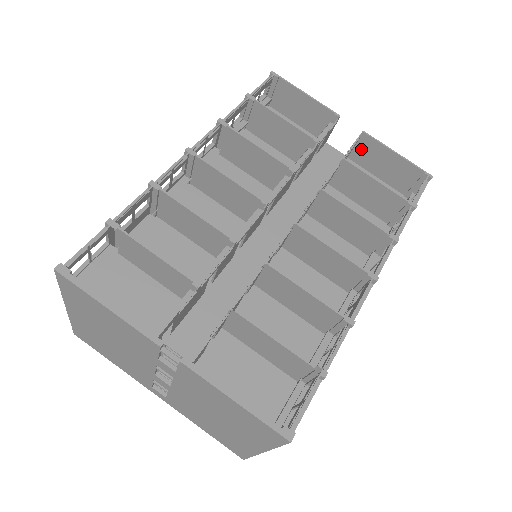
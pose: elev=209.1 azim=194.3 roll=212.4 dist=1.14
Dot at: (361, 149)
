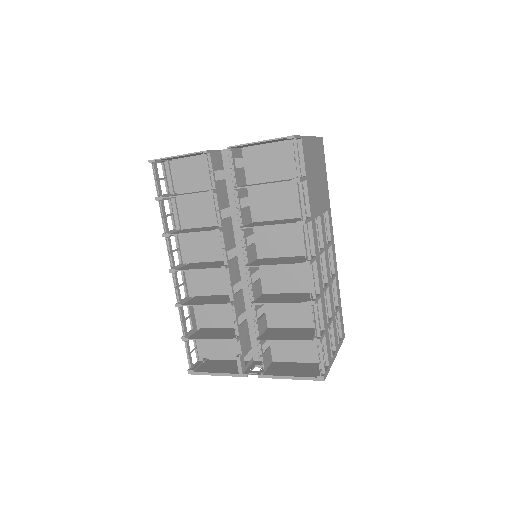
Dot at: occluded
